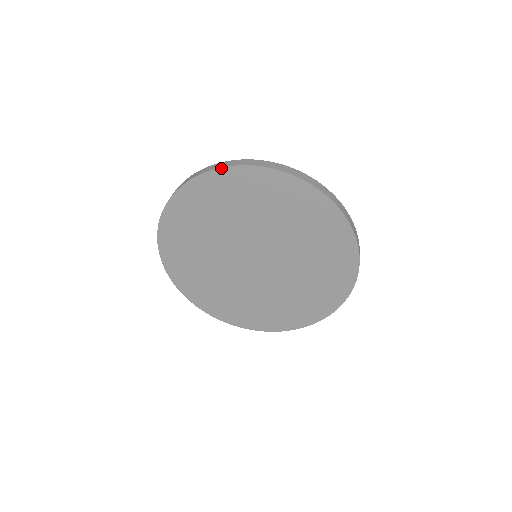
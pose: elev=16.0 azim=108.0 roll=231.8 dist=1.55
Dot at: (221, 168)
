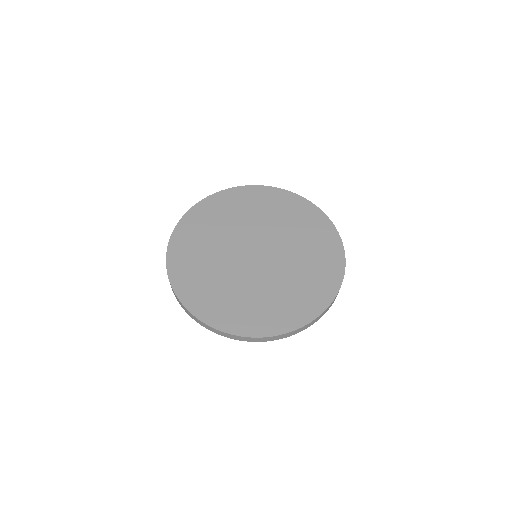
Dot at: (252, 186)
